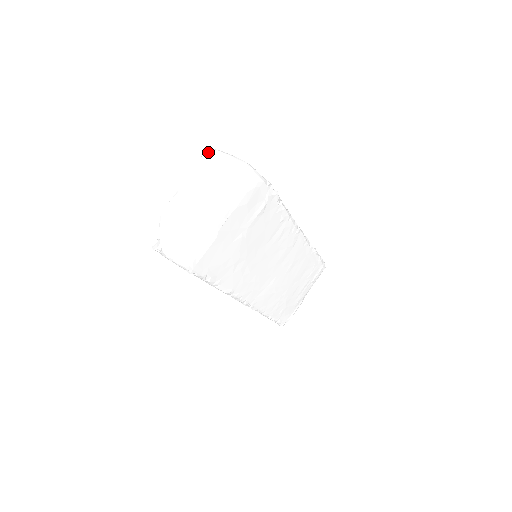
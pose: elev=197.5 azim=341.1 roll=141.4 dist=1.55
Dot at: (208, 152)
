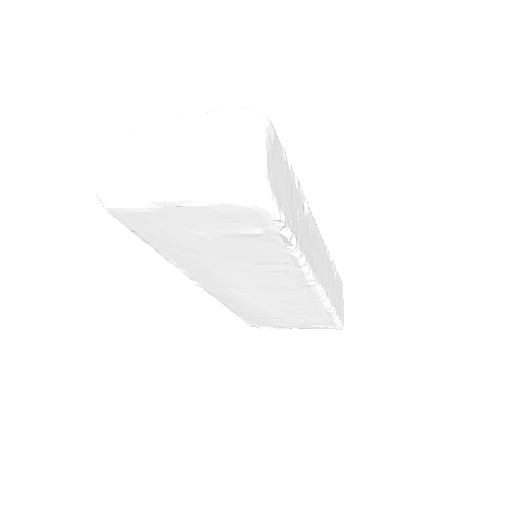
Dot at: (248, 111)
